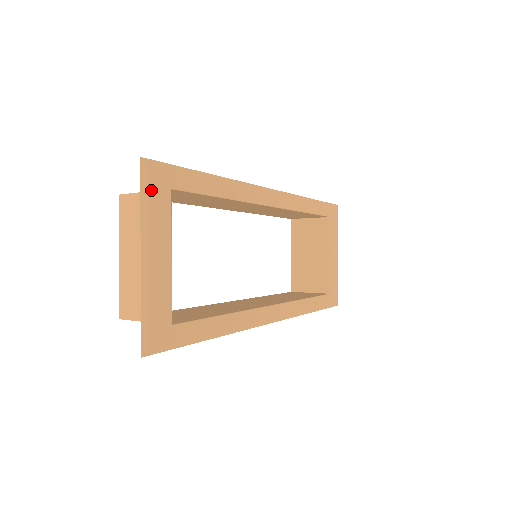
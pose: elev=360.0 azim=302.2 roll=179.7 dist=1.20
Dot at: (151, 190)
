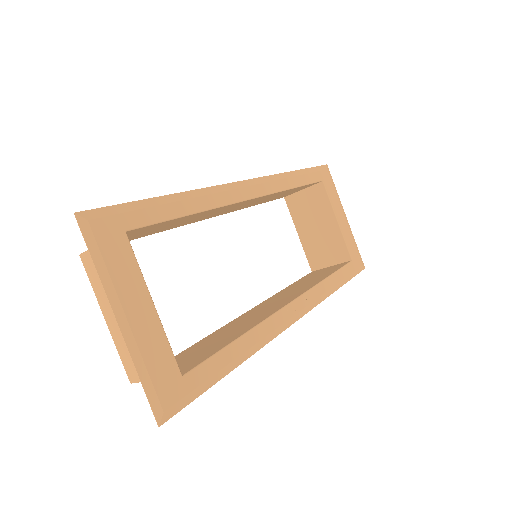
Dot at: (101, 243)
